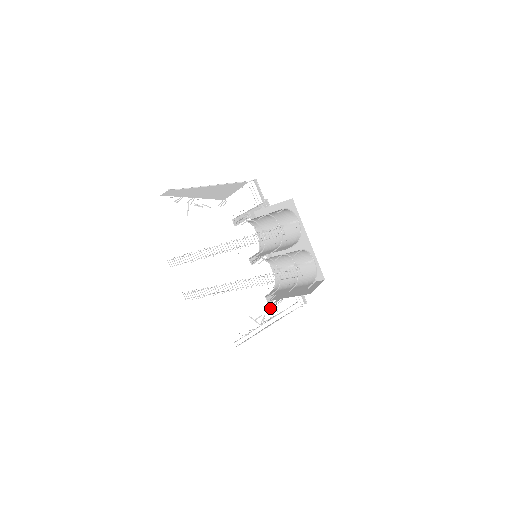
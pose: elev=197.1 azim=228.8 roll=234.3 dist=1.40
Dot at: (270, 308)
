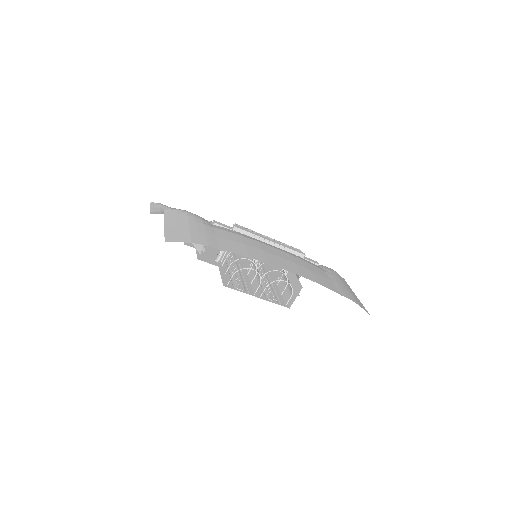
Dot at: occluded
